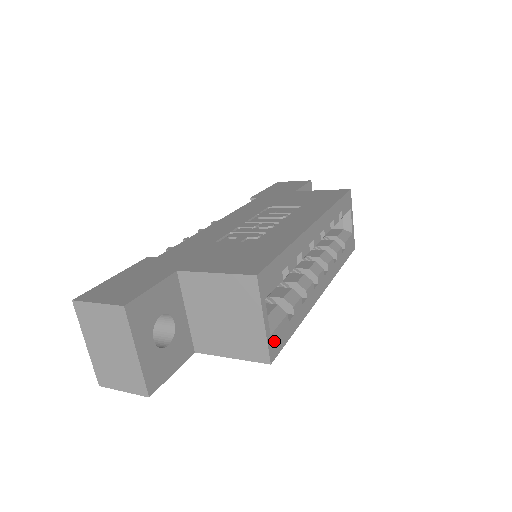
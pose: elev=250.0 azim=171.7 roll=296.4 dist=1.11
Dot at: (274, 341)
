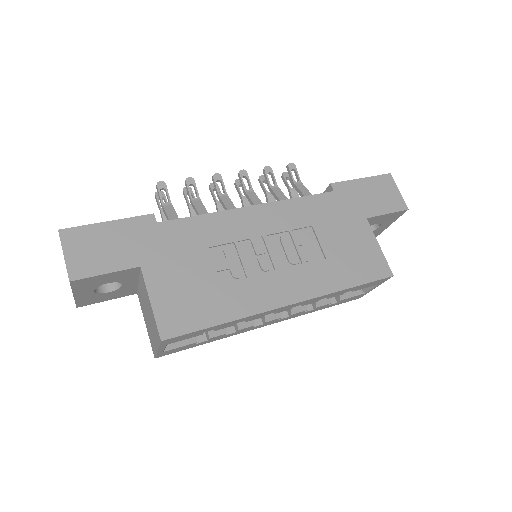
Dot at: (167, 352)
